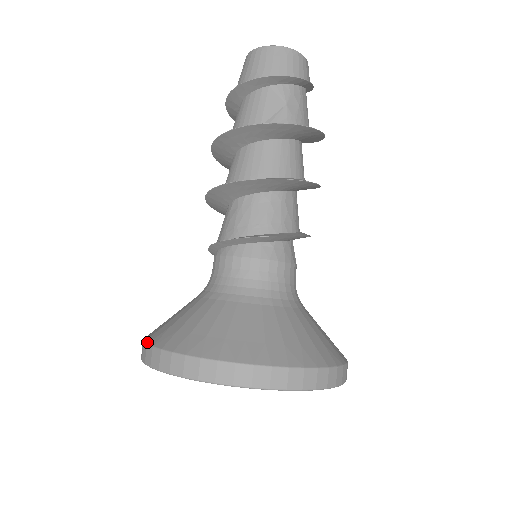
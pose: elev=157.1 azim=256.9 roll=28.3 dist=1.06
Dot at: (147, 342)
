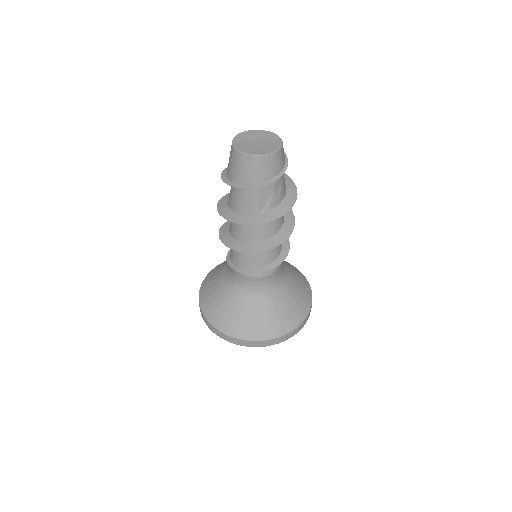
Dot at: (212, 324)
